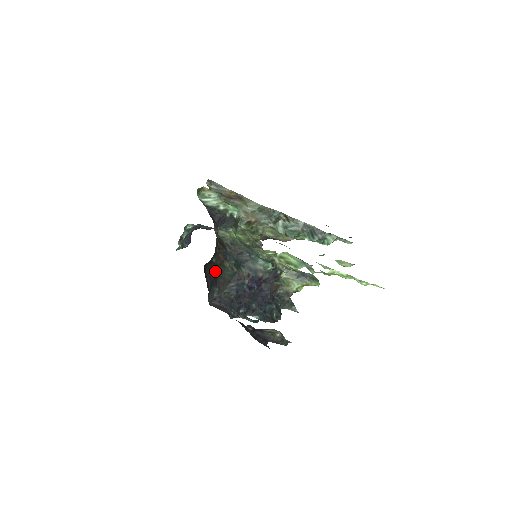
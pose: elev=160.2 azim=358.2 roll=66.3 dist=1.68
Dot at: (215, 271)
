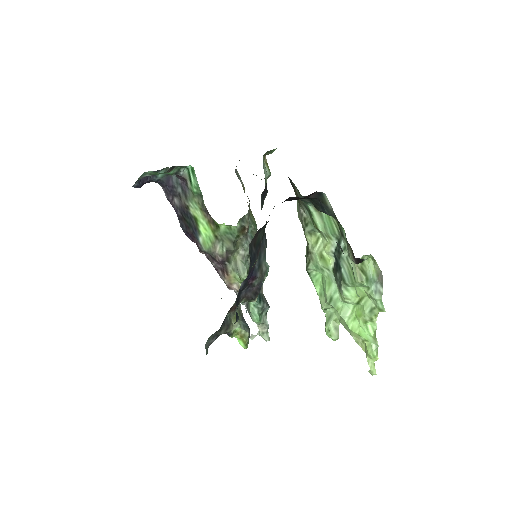
Dot at: occluded
